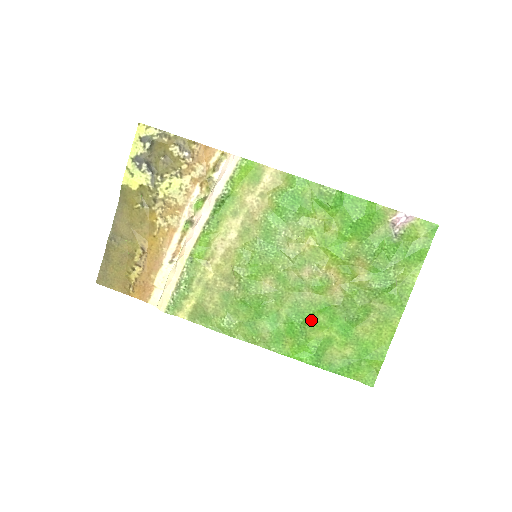
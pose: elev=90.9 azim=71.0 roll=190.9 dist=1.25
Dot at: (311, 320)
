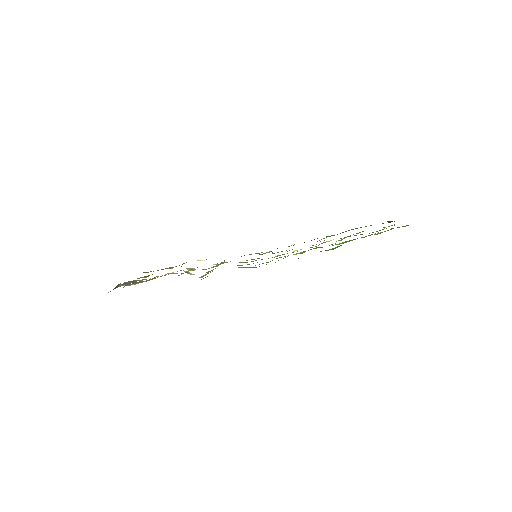
Dot at: occluded
